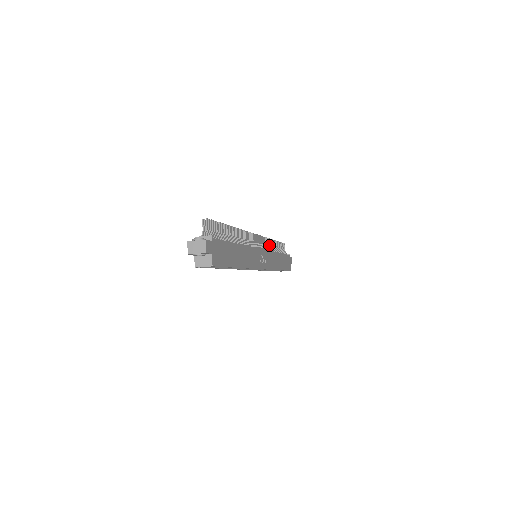
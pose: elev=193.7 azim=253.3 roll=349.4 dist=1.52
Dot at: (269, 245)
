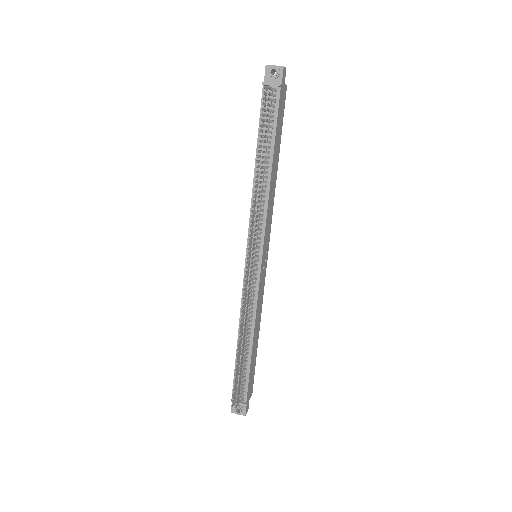
Dot at: occluded
